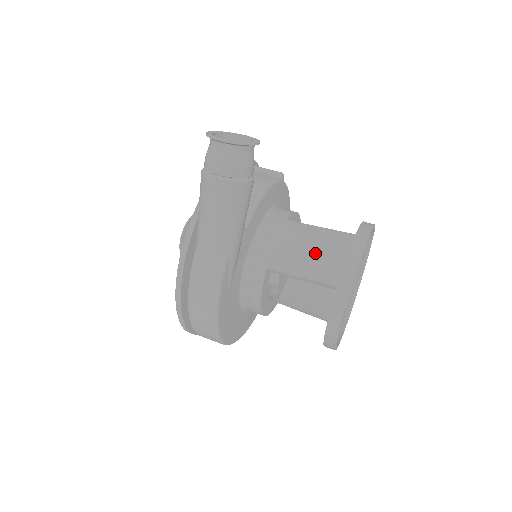
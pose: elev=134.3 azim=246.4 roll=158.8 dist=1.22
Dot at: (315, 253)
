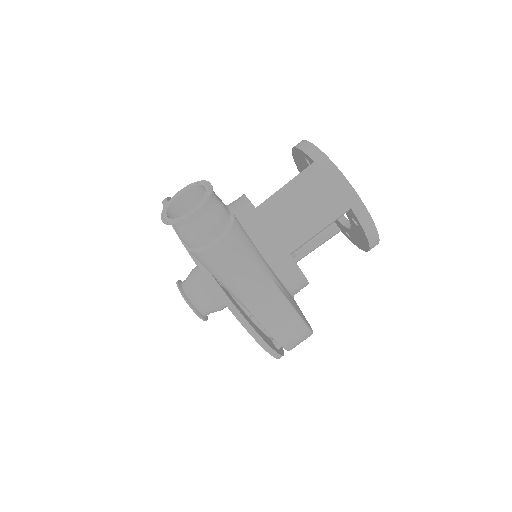
Dot at: (309, 206)
